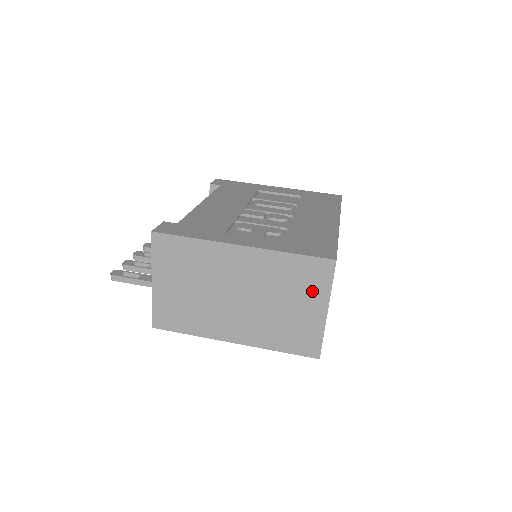
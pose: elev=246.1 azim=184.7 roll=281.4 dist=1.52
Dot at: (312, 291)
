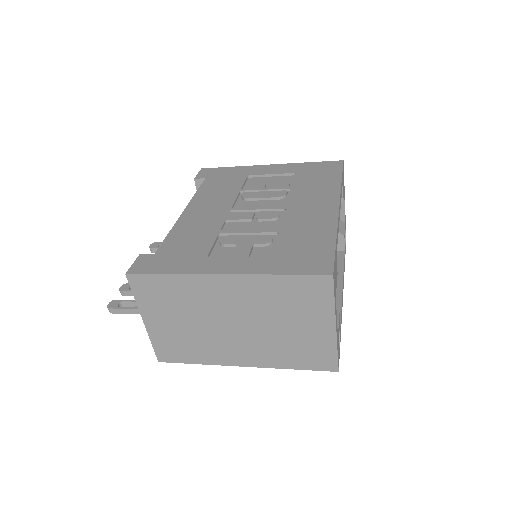
Dot at: (313, 309)
